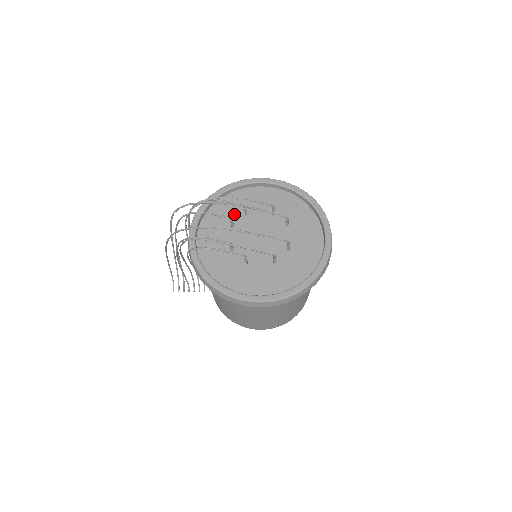
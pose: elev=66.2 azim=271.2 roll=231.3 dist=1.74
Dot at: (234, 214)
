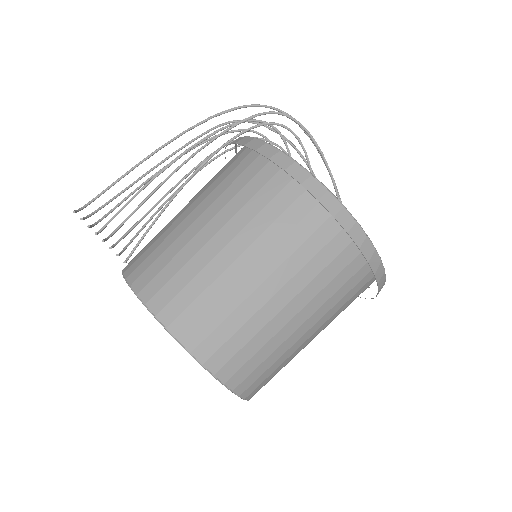
Dot at: occluded
